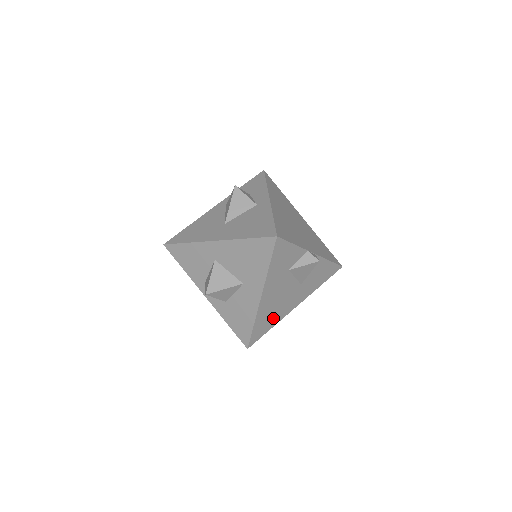
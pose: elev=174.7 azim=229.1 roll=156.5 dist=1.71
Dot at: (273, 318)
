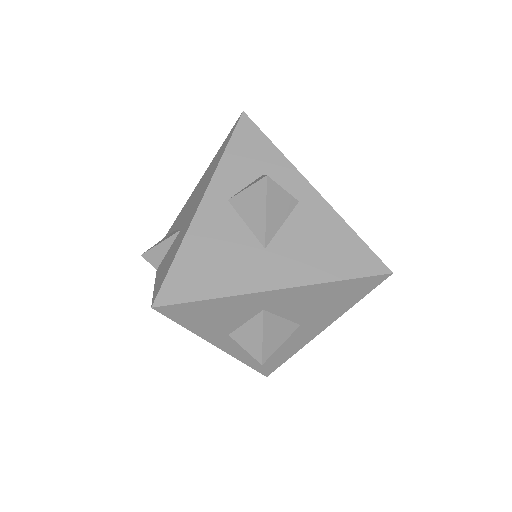
Dot at: occluded
